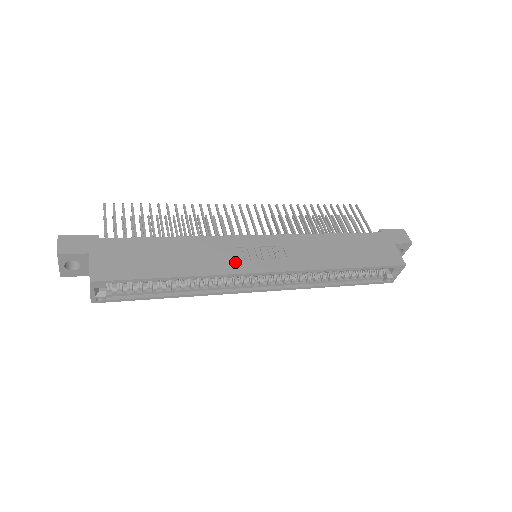
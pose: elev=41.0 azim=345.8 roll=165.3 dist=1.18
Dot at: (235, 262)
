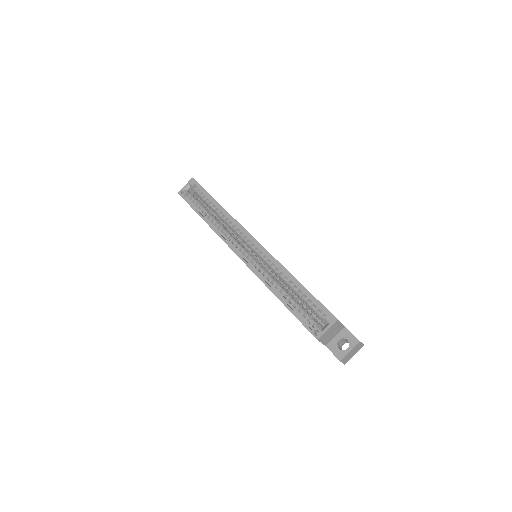
Dot at: occluded
